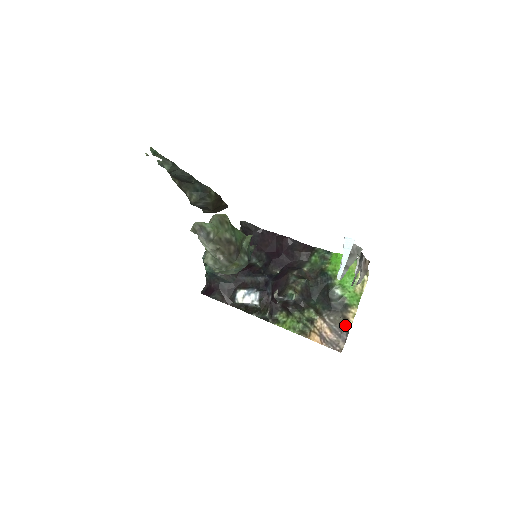
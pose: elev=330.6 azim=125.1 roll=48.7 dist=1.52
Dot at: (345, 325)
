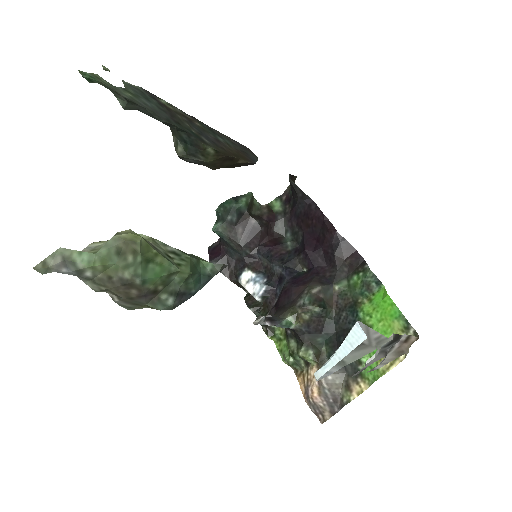
Dot at: (343, 396)
